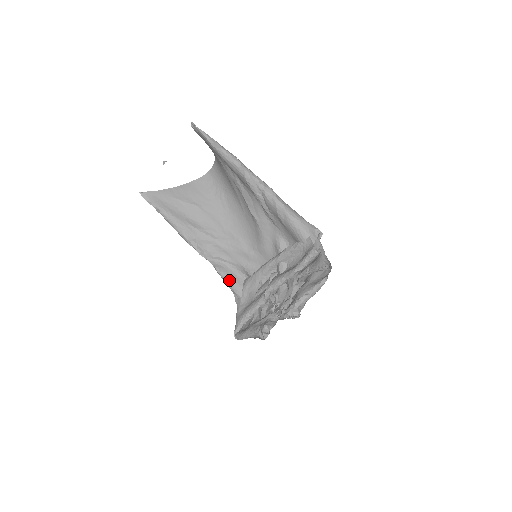
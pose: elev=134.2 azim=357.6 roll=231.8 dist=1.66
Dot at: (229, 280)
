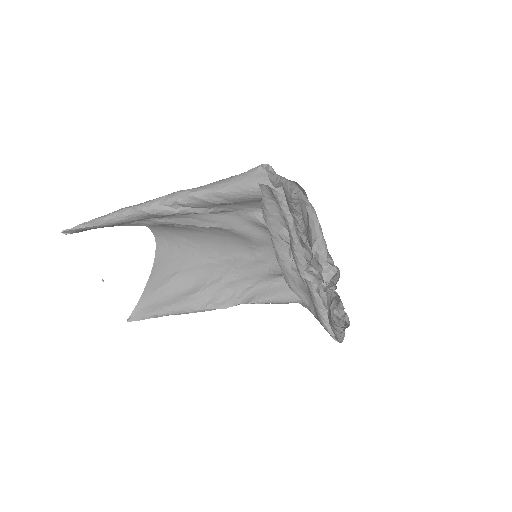
Dot at: (273, 299)
